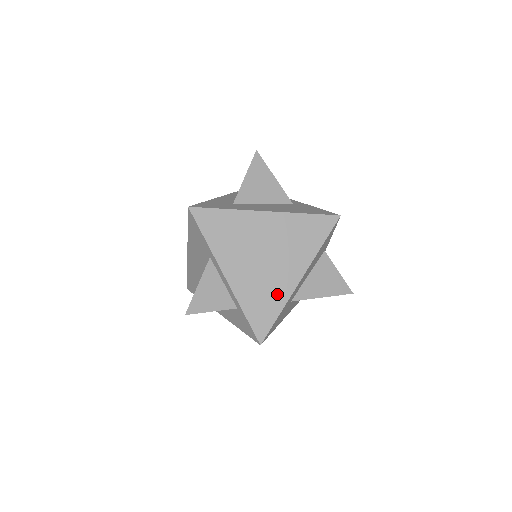
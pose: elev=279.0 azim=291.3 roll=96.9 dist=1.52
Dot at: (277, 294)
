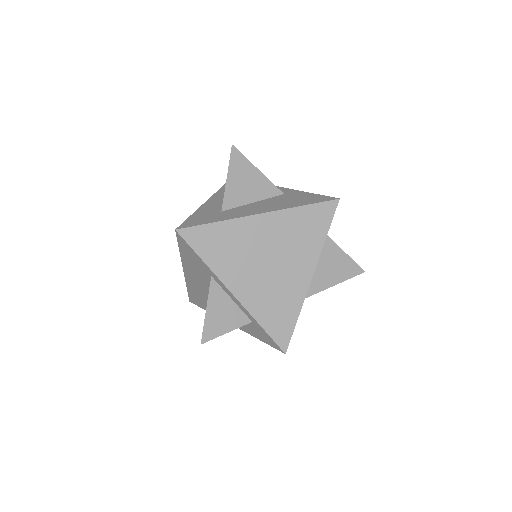
Dot at: (291, 298)
